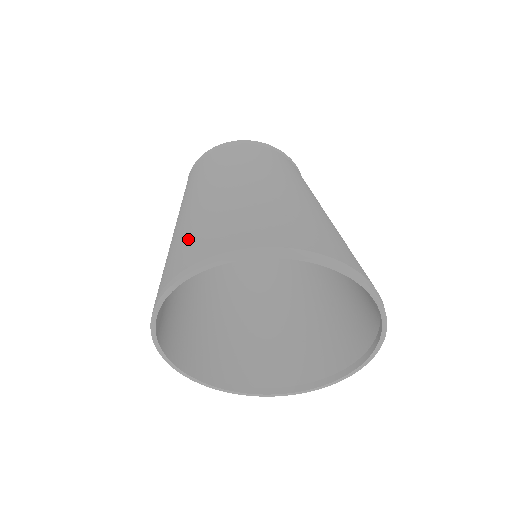
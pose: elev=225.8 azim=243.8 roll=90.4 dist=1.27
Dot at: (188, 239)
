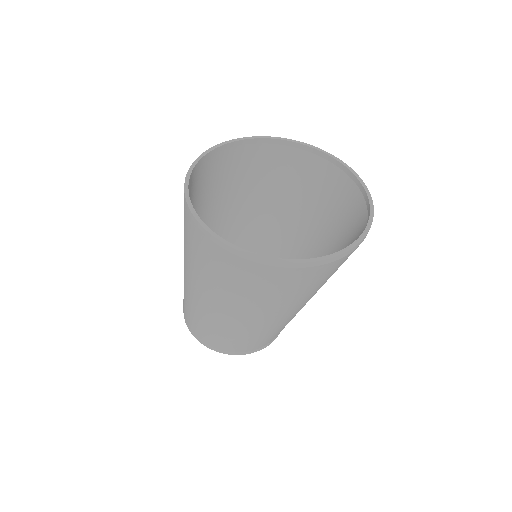
Dot at: (262, 172)
